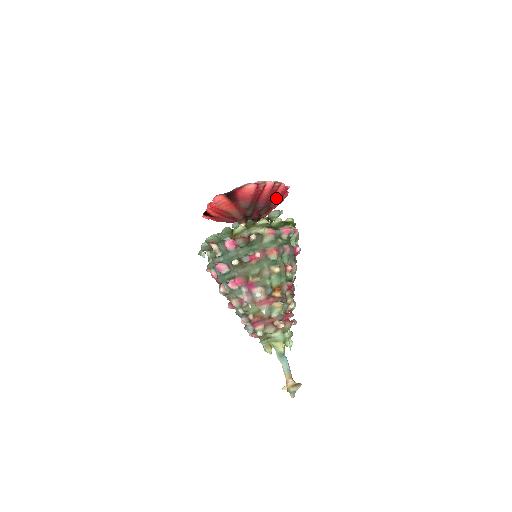
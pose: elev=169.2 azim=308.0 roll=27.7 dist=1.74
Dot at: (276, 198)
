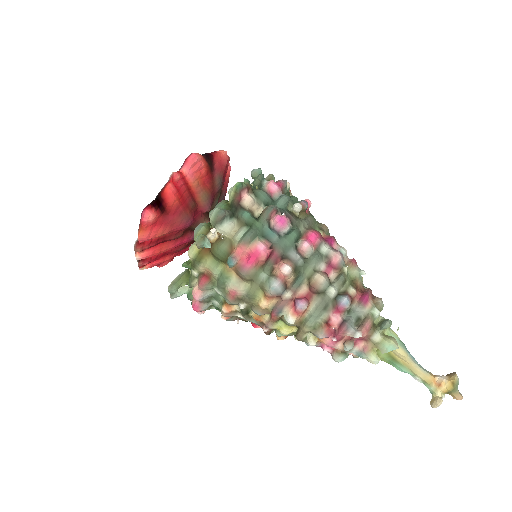
Dot at: occluded
